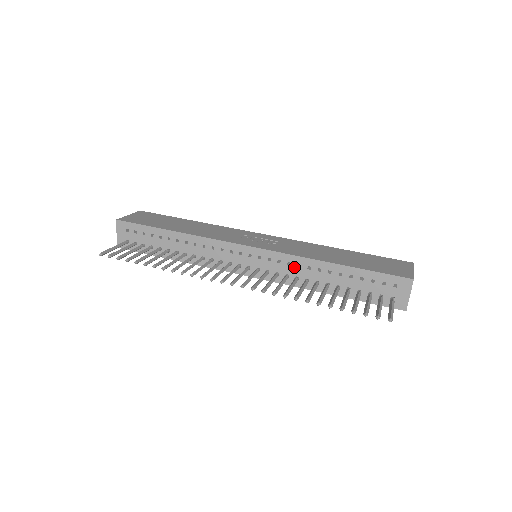
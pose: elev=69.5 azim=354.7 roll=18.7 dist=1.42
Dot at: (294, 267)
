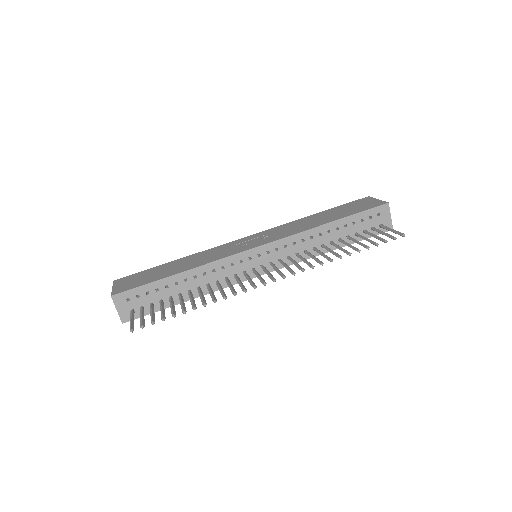
Dot at: (299, 244)
